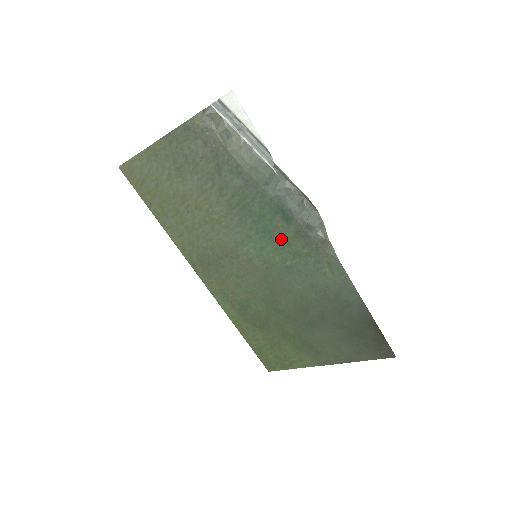
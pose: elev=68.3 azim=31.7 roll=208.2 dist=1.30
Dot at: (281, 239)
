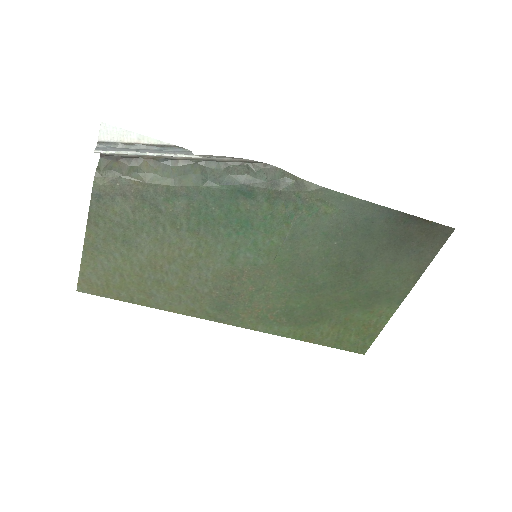
Dot at: (262, 218)
